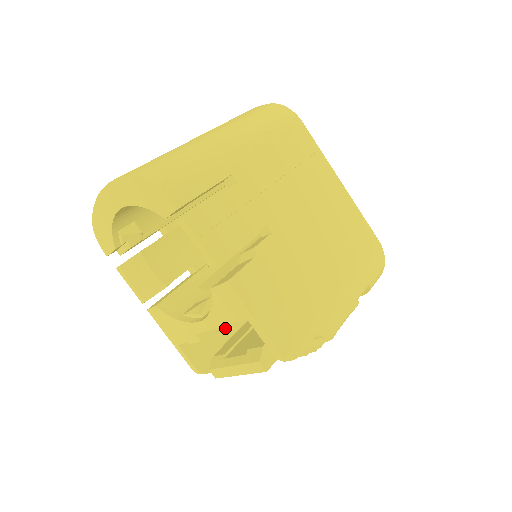
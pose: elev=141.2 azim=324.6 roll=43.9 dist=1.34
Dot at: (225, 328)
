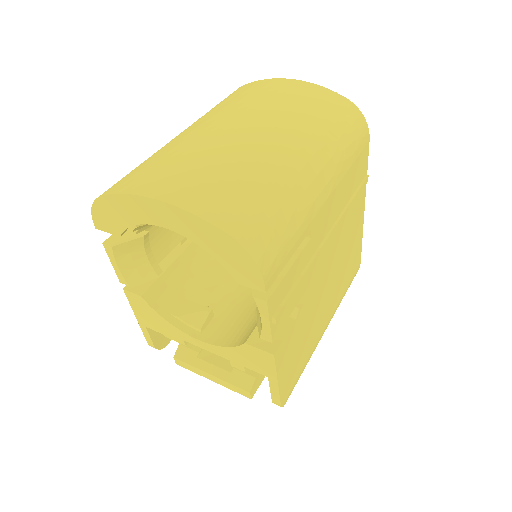
Dot at: (231, 362)
